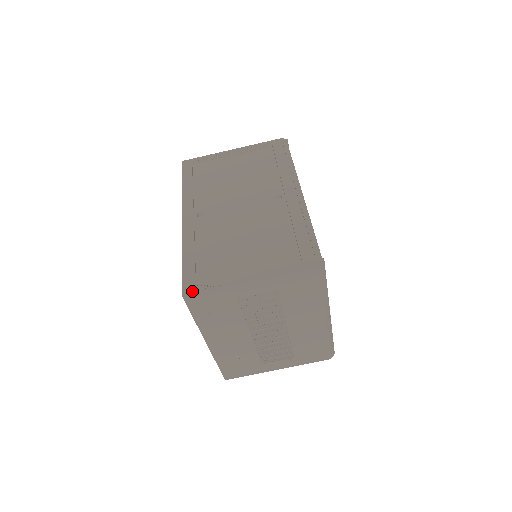
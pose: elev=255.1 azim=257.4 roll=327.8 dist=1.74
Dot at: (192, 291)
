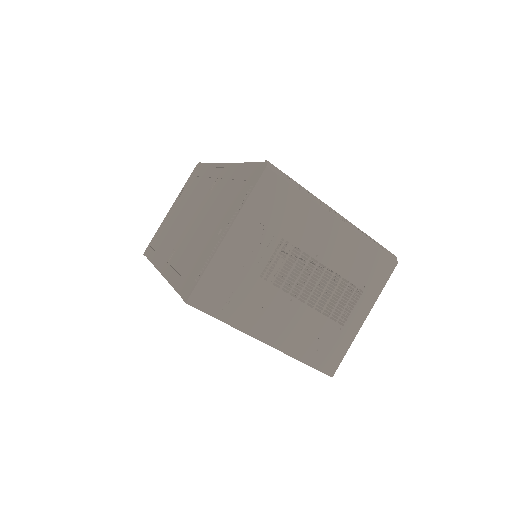
Dot at: (190, 291)
